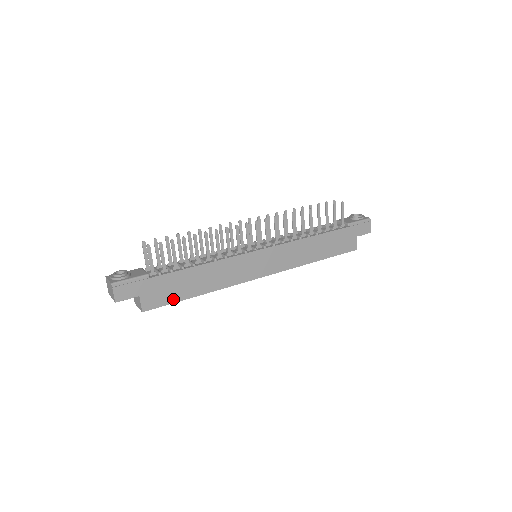
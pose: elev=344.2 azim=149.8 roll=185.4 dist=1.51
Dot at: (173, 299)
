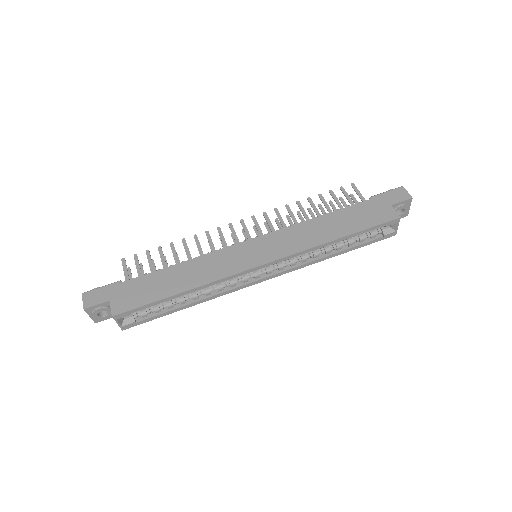
Dot at: (148, 300)
